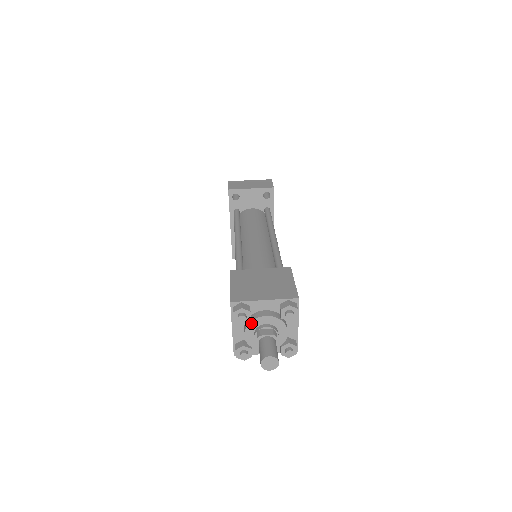
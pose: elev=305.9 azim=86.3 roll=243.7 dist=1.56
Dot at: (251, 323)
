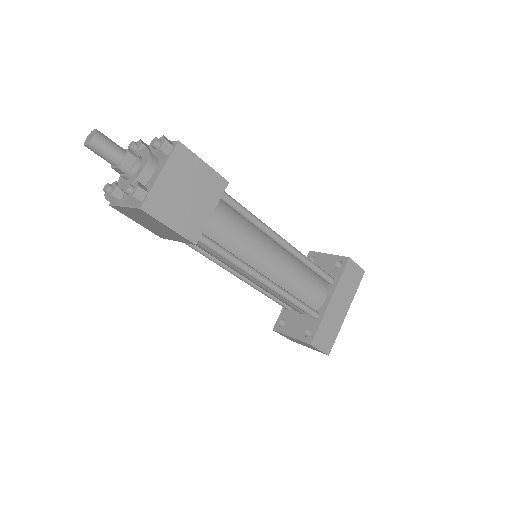
Dot at: occluded
